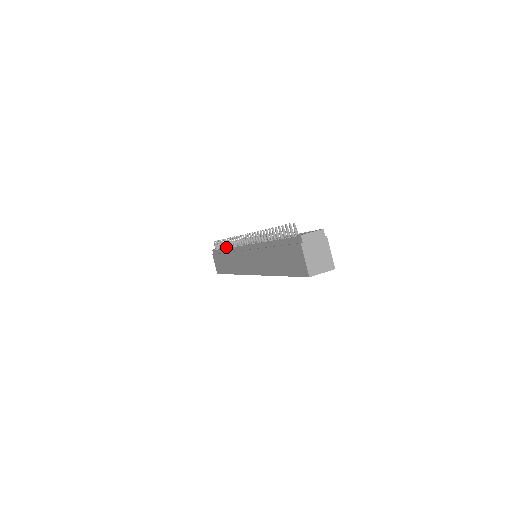
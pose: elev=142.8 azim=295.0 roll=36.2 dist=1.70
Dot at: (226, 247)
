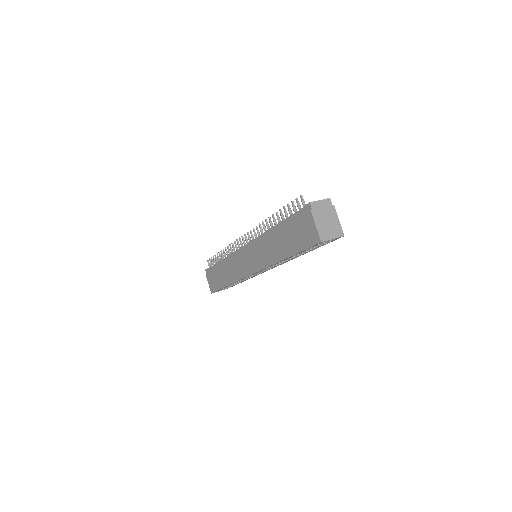
Dot at: (222, 258)
